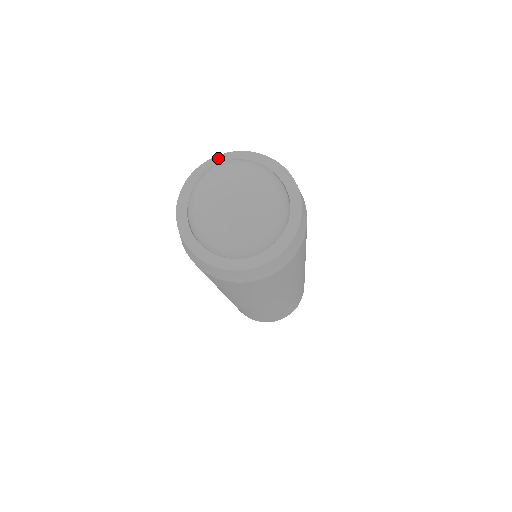
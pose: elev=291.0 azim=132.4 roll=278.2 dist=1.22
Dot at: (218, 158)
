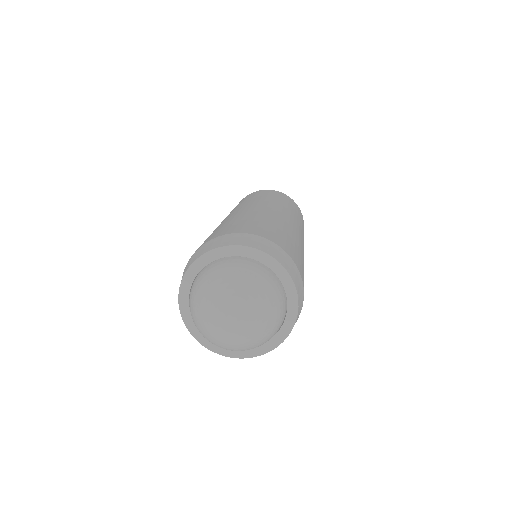
Dot at: (191, 269)
